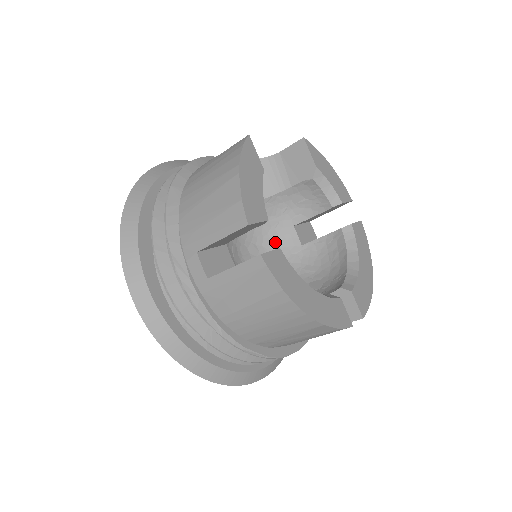
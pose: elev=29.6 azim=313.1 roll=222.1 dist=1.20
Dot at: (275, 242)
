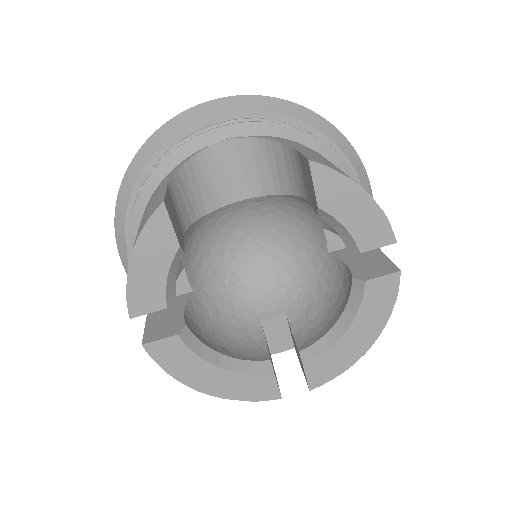
Dot at: (302, 234)
